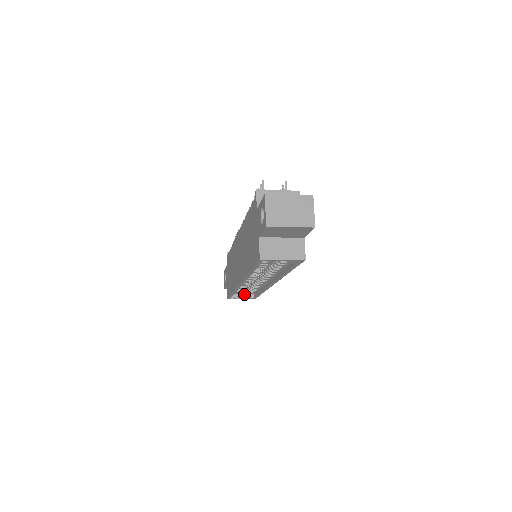
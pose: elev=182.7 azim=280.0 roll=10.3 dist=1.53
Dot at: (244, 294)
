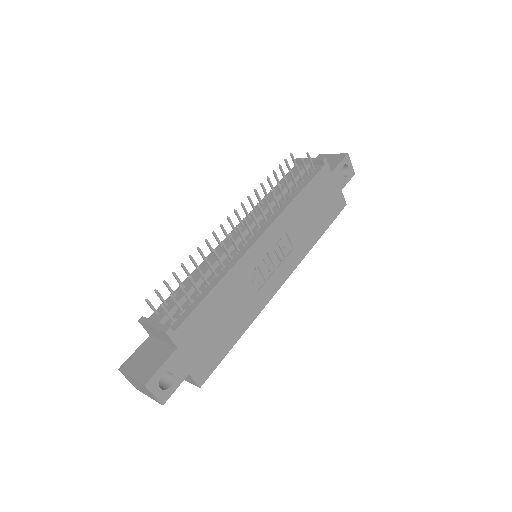
Dot at: occluded
